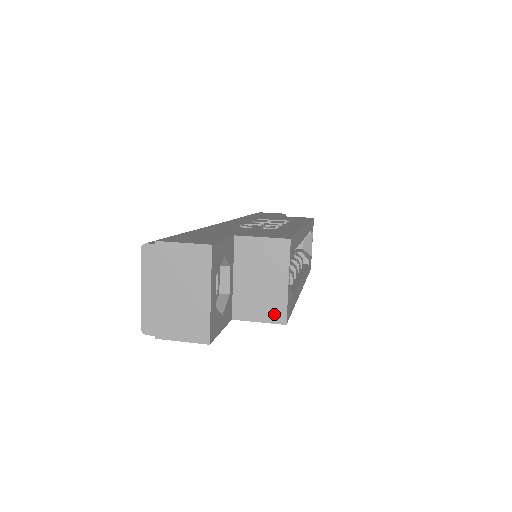
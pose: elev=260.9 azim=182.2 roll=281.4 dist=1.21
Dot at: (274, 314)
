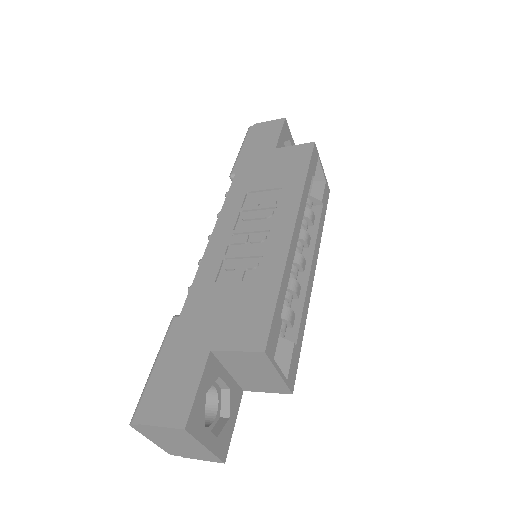
Dot at: (278, 389)
